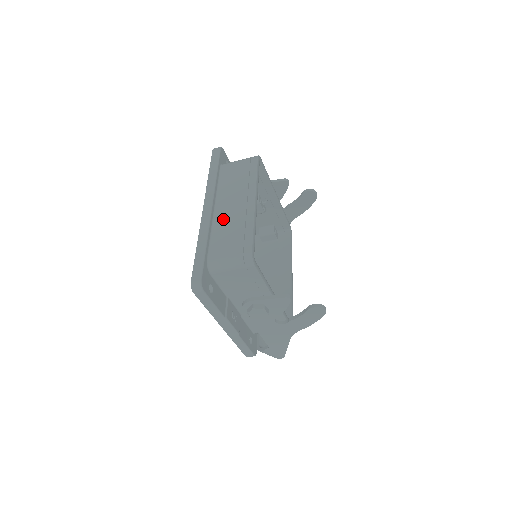
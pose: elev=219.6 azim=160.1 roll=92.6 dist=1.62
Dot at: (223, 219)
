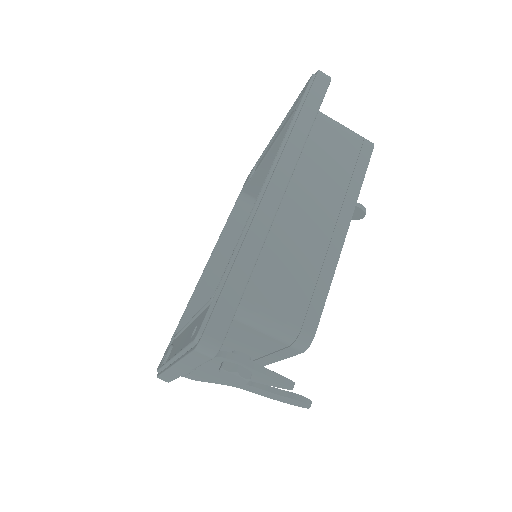
Dot at: (291, 228)
